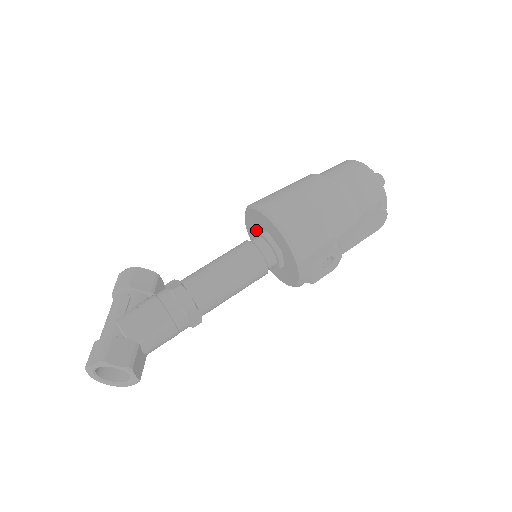
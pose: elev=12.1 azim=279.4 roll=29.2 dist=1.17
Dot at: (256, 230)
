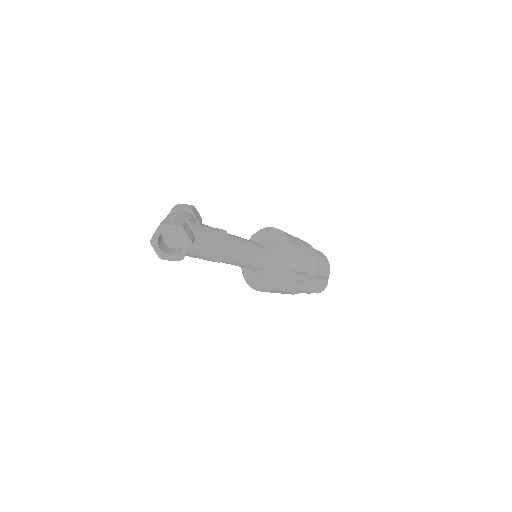
Dot at: (262, 243)
